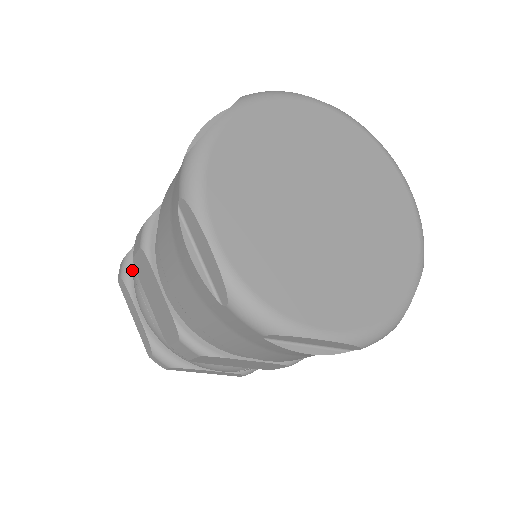
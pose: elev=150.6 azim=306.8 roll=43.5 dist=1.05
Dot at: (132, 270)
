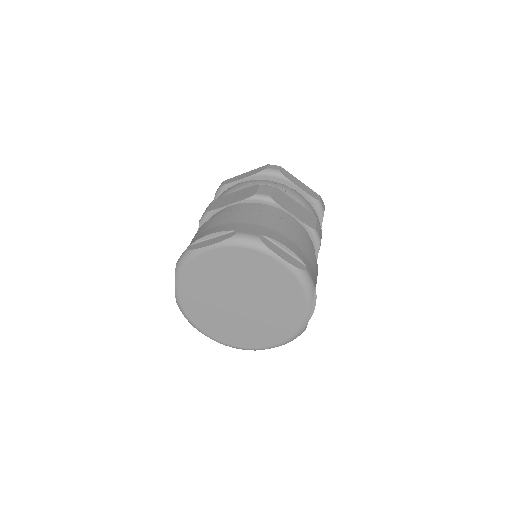
Dot at: occluded
